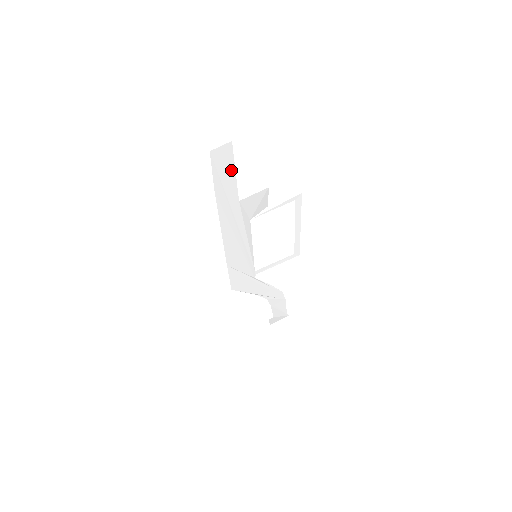
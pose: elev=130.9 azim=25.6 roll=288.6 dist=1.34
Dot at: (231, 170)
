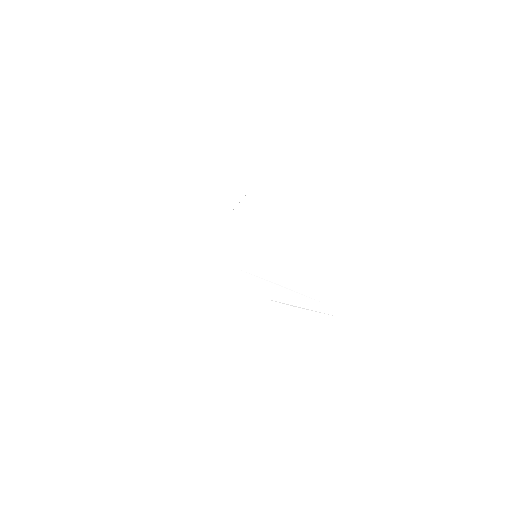
Dot at: (178, 182)
